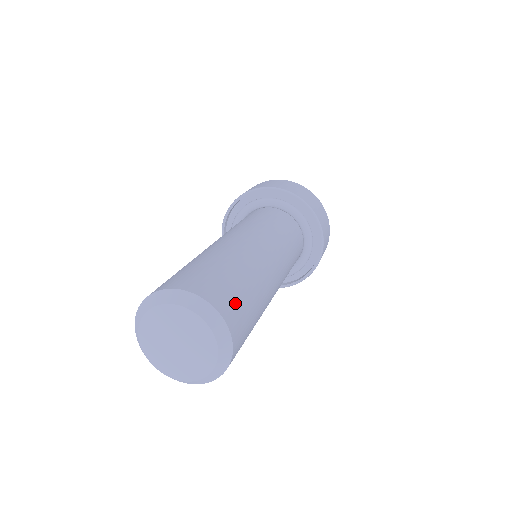
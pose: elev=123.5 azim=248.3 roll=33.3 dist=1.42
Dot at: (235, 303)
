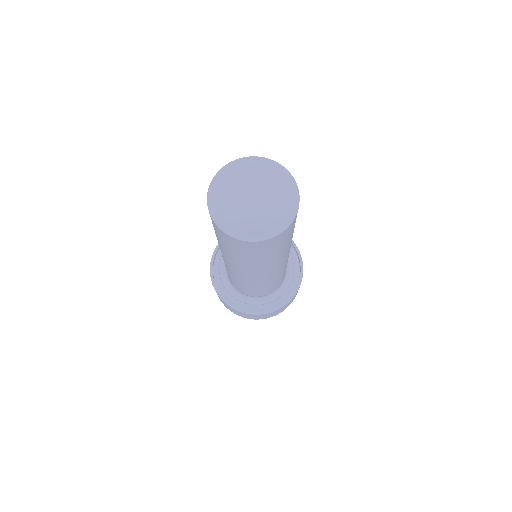
Dot at: occluded
